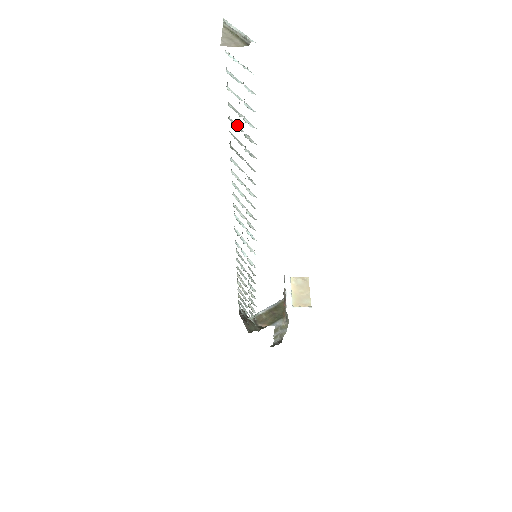
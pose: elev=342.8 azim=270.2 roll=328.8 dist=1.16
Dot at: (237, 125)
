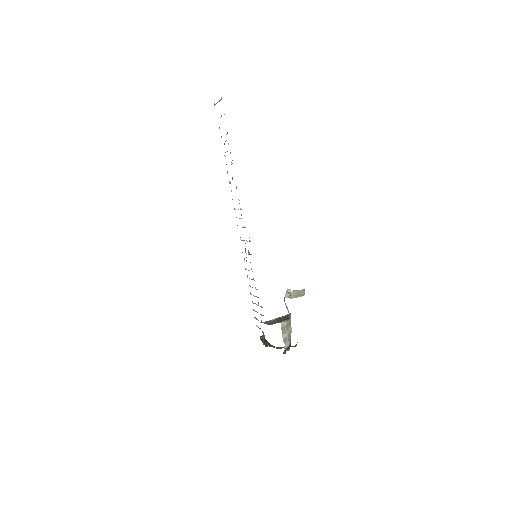
Dot at: occluded
